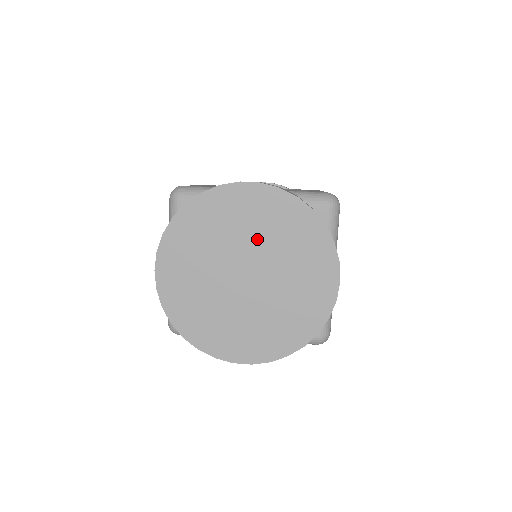
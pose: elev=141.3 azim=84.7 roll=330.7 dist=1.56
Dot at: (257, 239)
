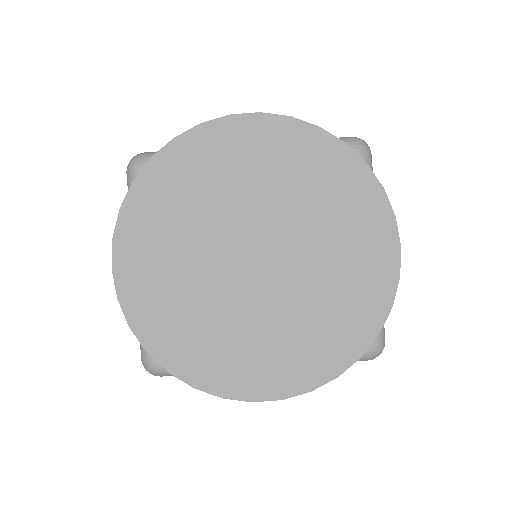
Dot at: (266, 198)
